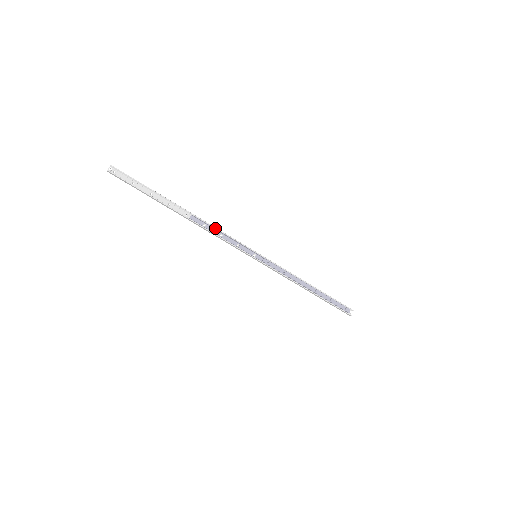
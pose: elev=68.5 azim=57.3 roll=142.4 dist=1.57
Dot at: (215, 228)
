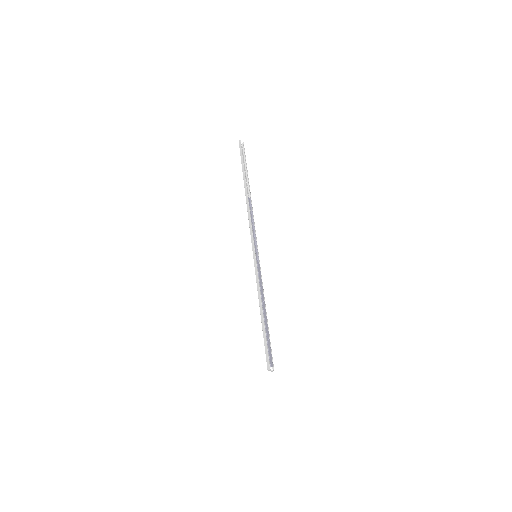
Dot at: (253, 218)
